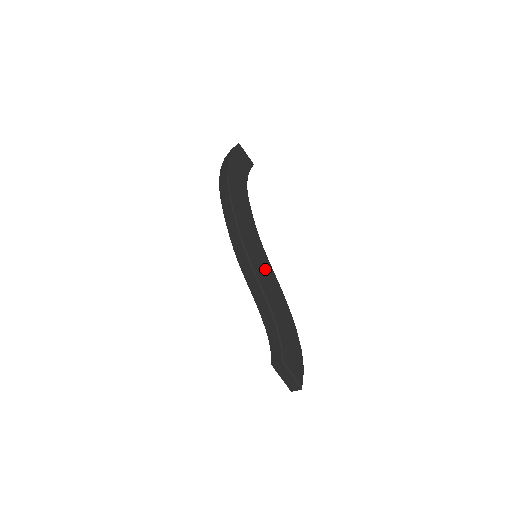
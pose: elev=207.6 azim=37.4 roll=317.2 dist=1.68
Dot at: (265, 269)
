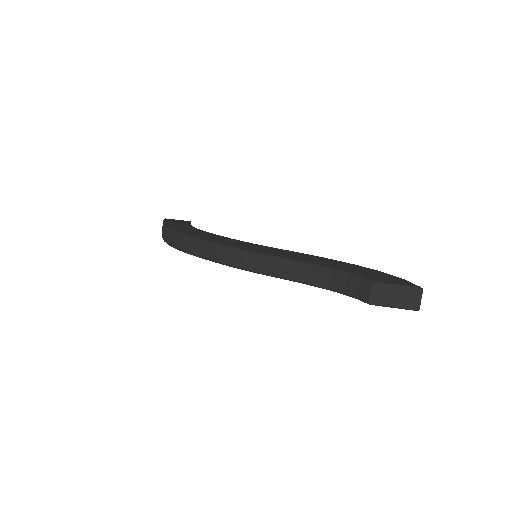
Dot at: (273, 251)
